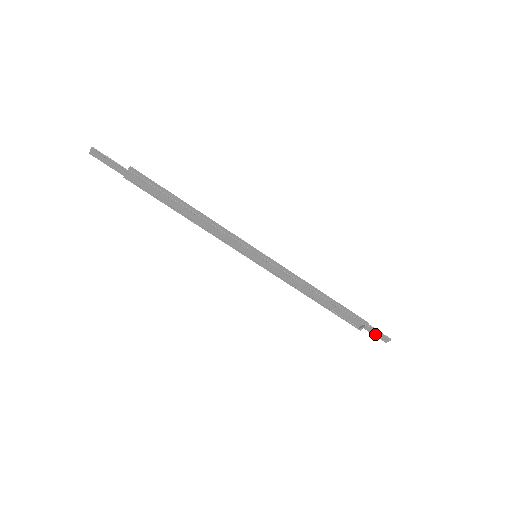
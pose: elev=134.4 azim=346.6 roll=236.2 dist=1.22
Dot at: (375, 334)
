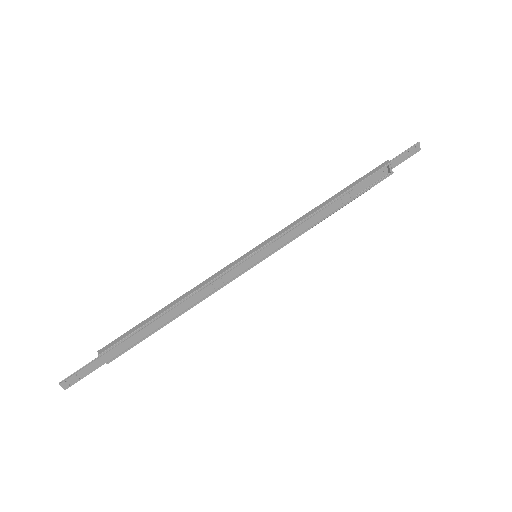
Dot at: (405, 158)
